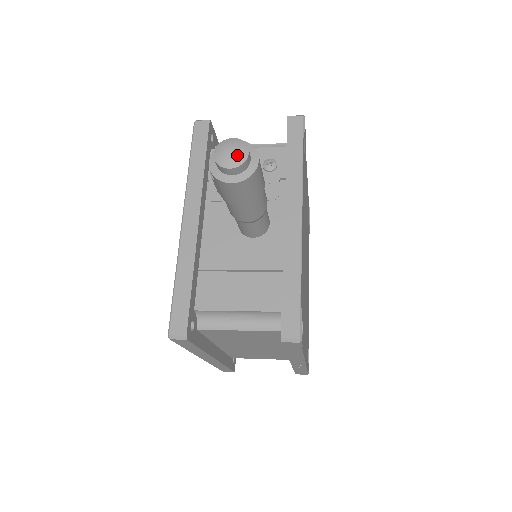
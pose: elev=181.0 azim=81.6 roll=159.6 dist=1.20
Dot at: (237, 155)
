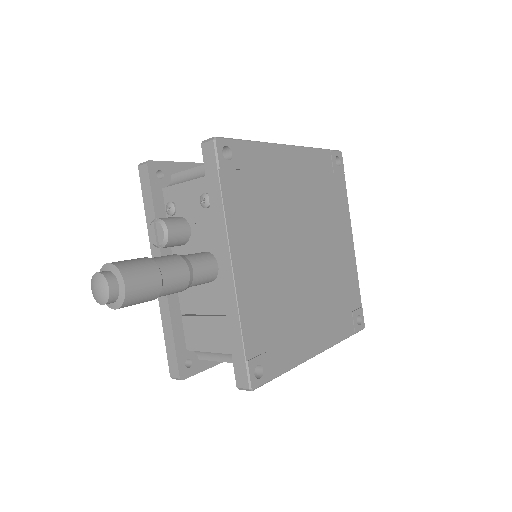
Dot at: (101, 293)
